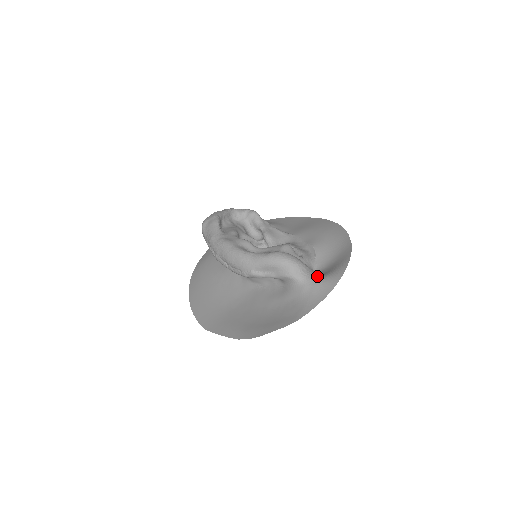
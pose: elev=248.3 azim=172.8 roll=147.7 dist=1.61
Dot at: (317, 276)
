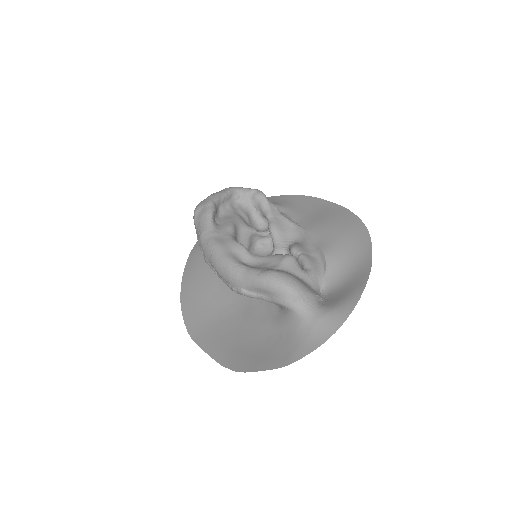
Dot at: (320, 308)
